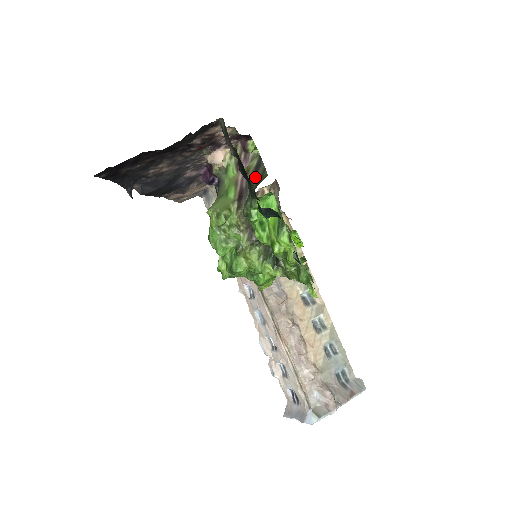
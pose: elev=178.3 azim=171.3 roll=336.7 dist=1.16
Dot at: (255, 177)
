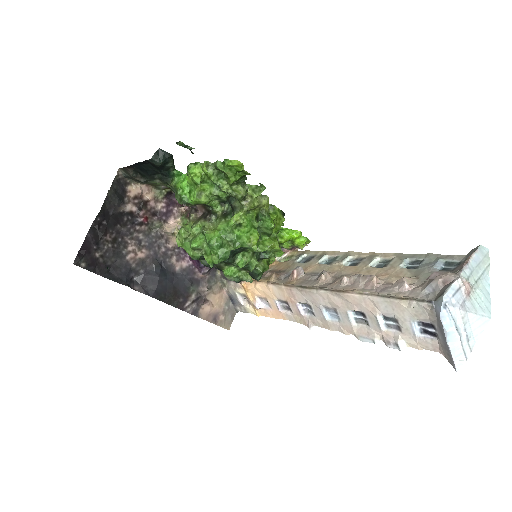
Dot at: occluded
